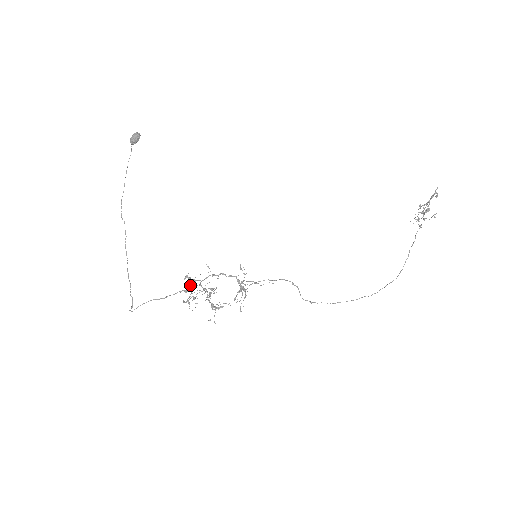
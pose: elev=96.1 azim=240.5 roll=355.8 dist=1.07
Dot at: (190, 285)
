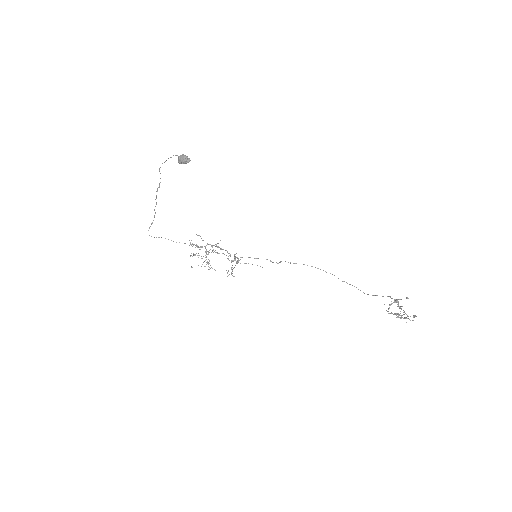
Dot at: (194, 254)
